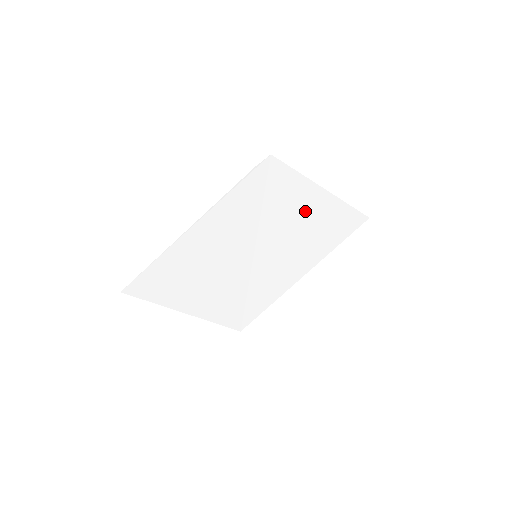
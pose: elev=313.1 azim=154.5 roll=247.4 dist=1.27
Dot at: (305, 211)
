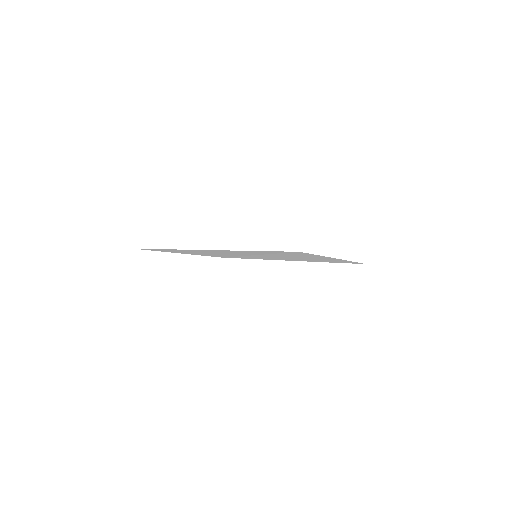
Dot at: occluded
